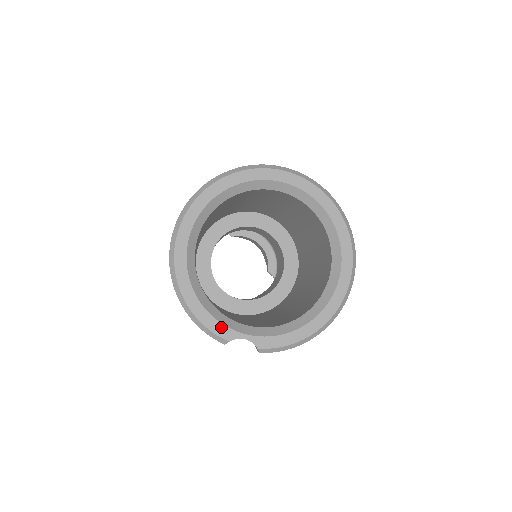
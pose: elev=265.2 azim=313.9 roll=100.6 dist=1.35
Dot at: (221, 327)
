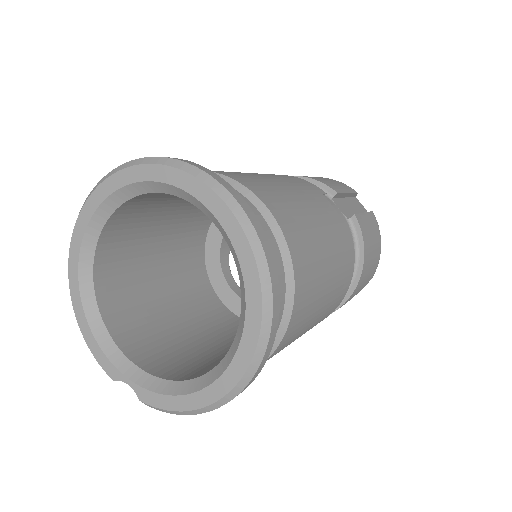
Dot at: (107, 361)
